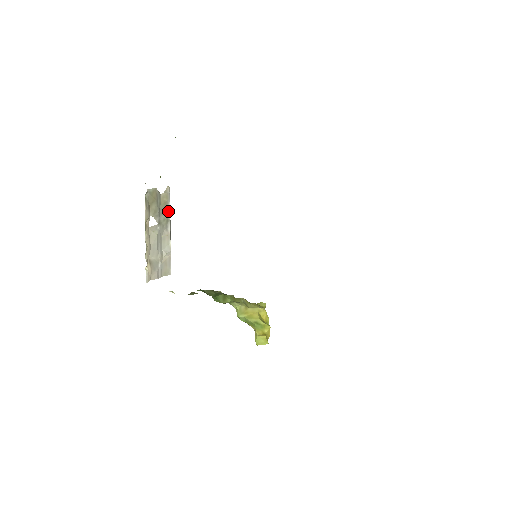
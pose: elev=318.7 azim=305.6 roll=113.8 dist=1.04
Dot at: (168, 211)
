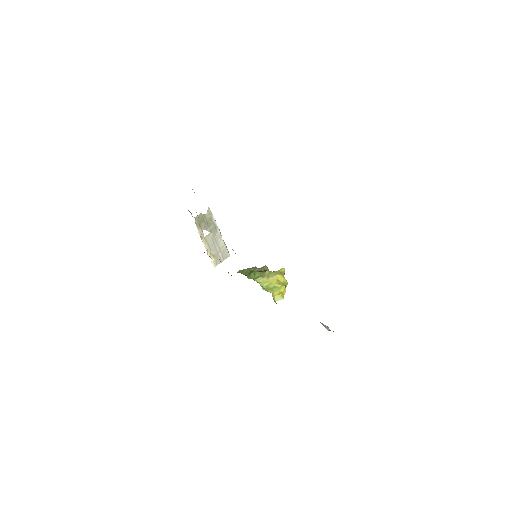
Dot at: (214, 222)
